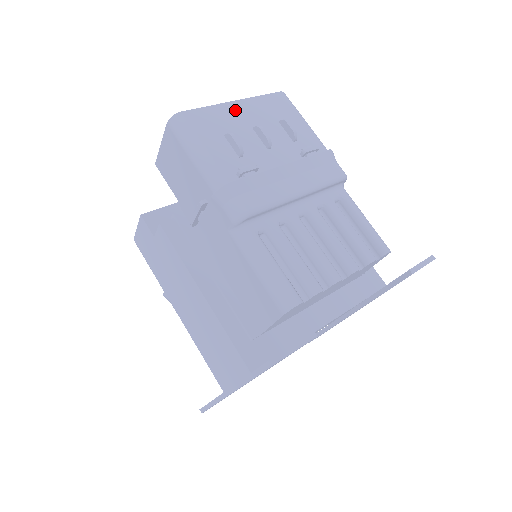
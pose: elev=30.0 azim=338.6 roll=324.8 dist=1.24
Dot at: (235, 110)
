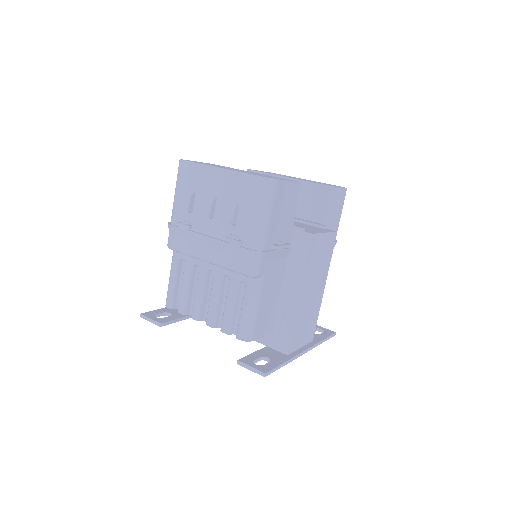
Dot at: (215, 176)
